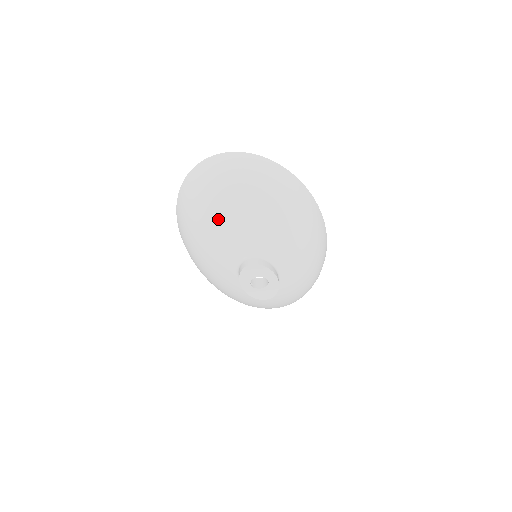
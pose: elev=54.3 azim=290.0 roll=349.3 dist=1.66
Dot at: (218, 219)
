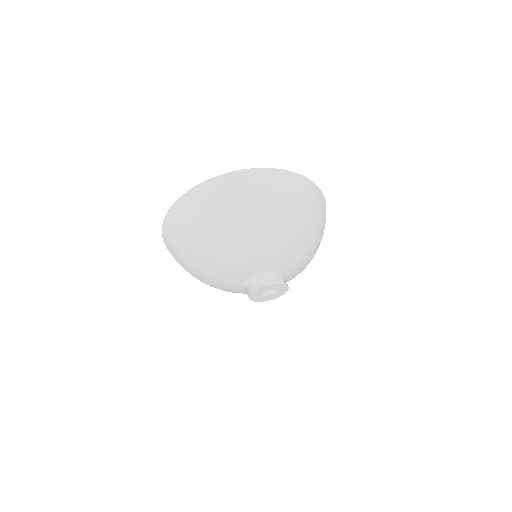
Dot at: (227, 249)
